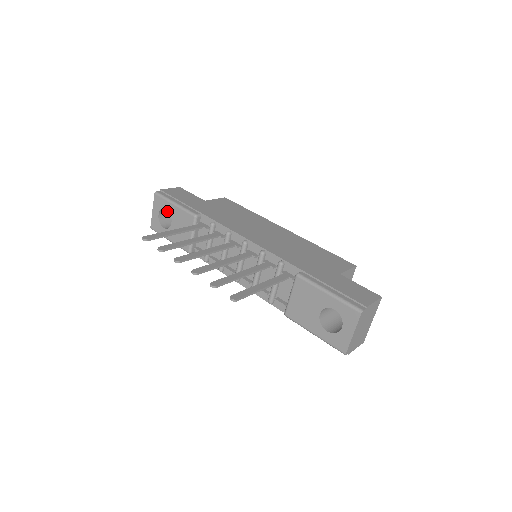
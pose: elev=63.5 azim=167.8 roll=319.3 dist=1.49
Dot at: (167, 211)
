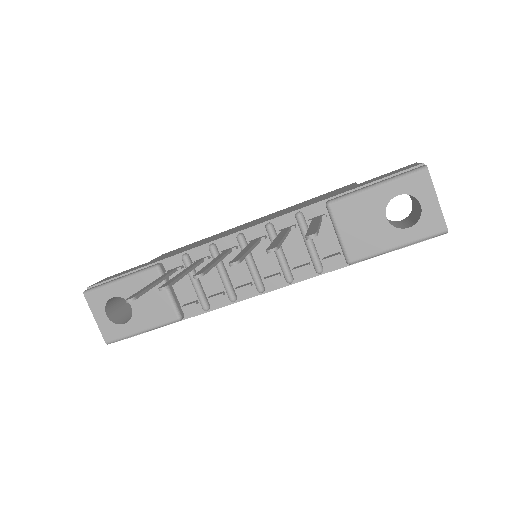
Dot at: (112, 307)
